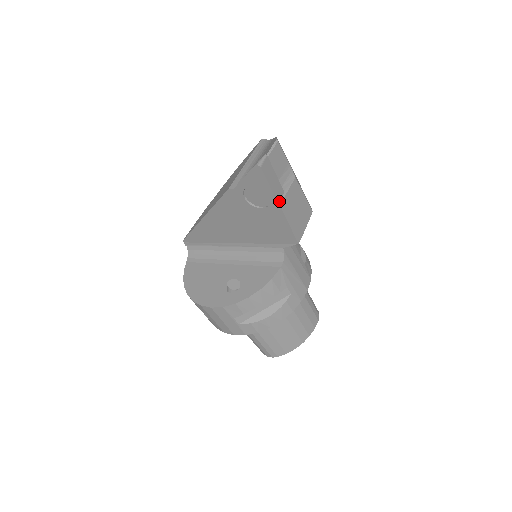
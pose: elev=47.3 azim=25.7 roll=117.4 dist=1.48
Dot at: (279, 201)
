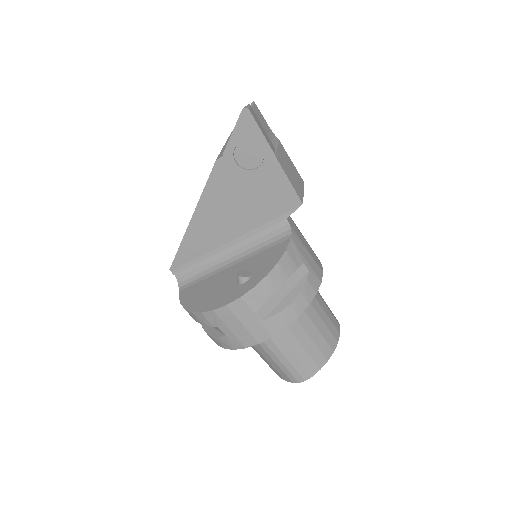
Dot at: (273, 151)
